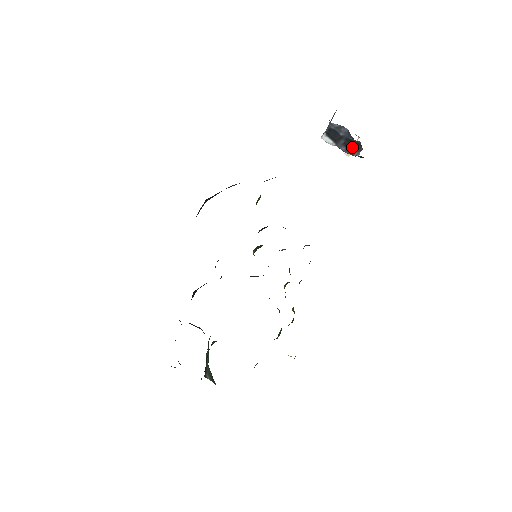
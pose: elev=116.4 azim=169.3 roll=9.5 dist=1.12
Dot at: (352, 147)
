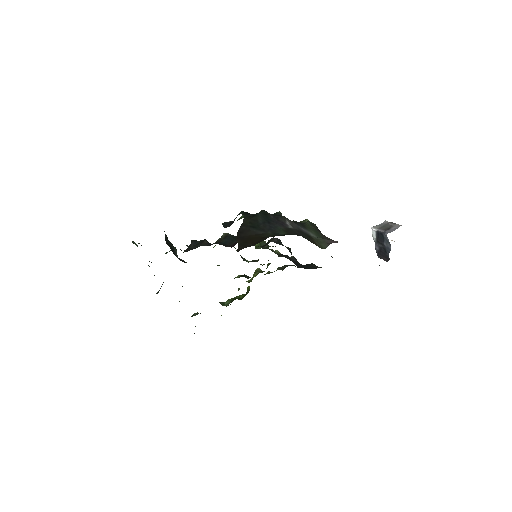
Dot at: (382, 255)
